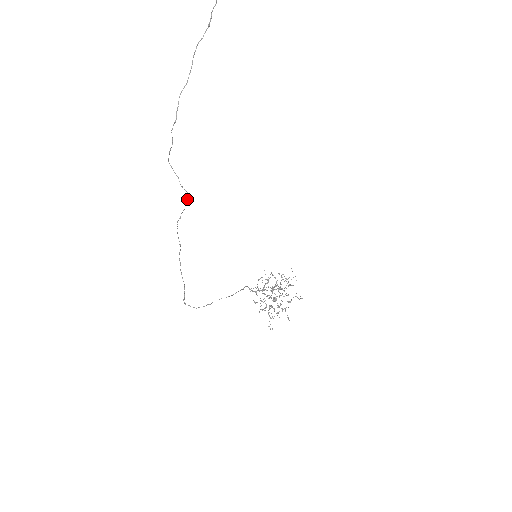
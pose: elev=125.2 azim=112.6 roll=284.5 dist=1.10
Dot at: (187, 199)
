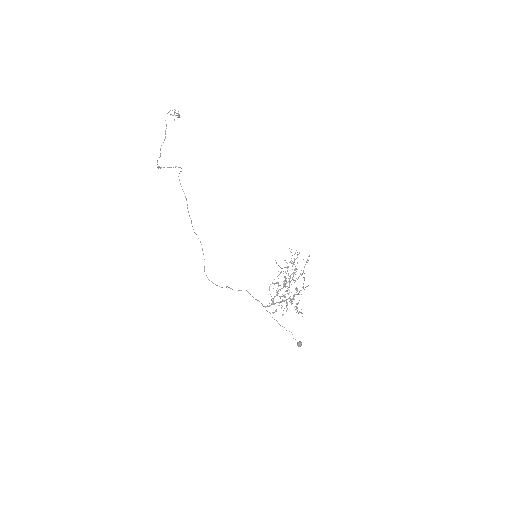
Dot at: (181, 168)
